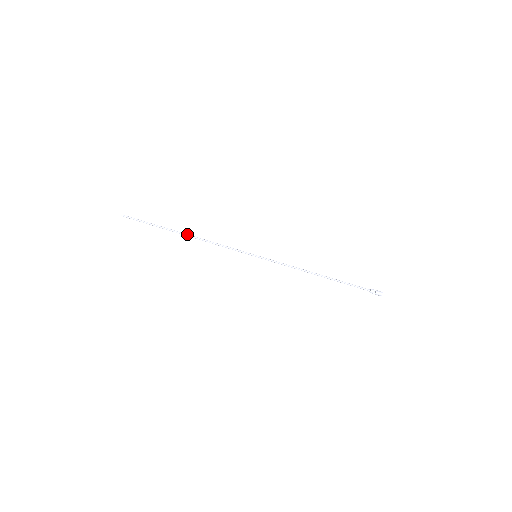
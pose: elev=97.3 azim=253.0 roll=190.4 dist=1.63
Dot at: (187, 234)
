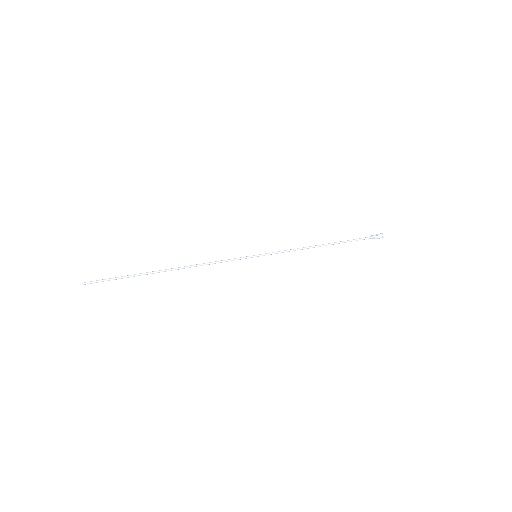
Dot at: (171, 269)
